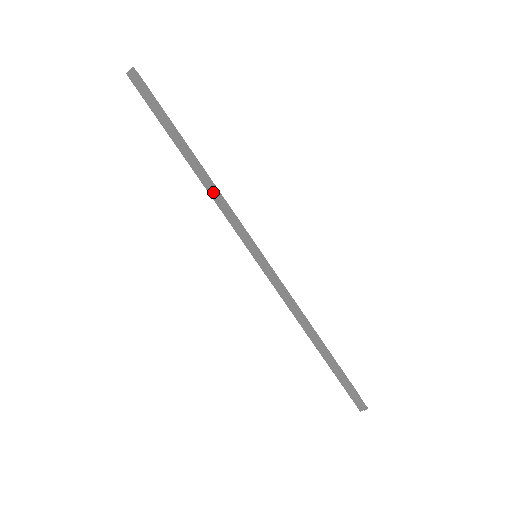
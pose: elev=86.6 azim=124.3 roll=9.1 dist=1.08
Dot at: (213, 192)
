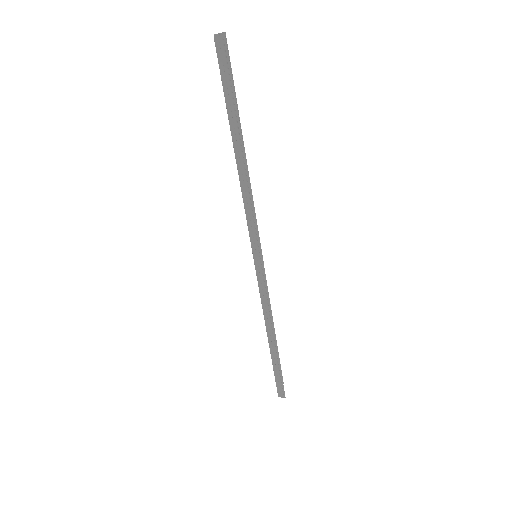
Dot at: (246, 192)
